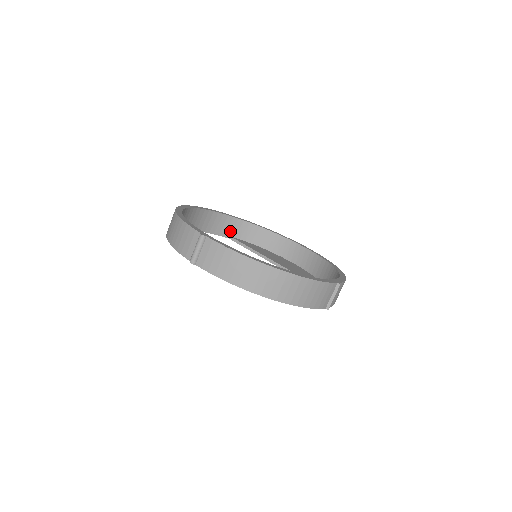
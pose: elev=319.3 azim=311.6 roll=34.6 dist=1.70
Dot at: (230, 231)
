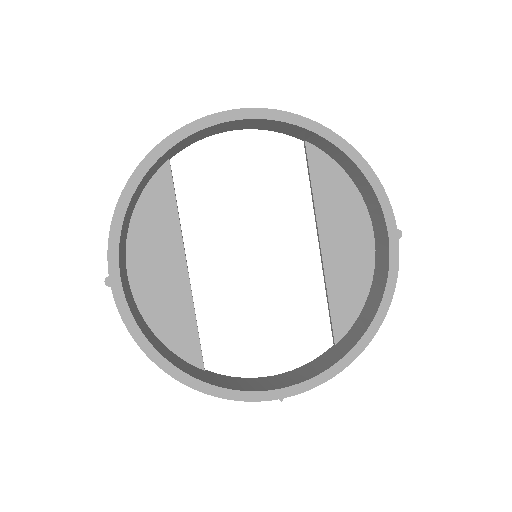
Dot at: (304, 136)
